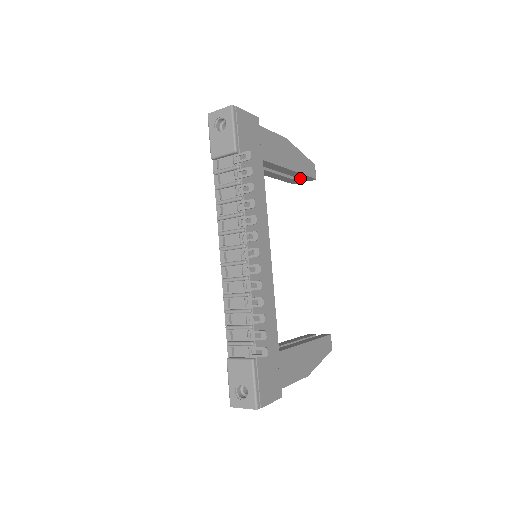
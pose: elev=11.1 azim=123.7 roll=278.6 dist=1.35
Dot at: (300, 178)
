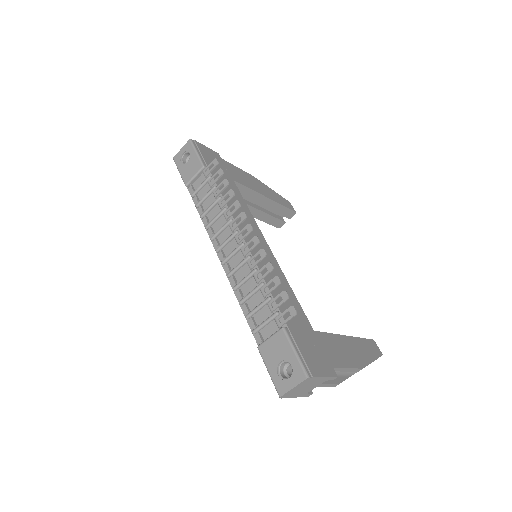
Dot at: (280, 214)
